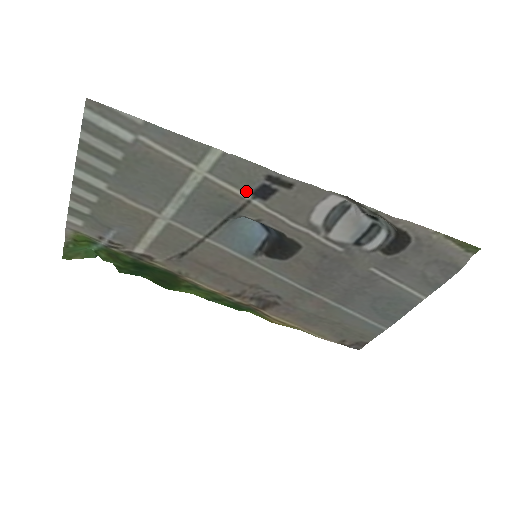
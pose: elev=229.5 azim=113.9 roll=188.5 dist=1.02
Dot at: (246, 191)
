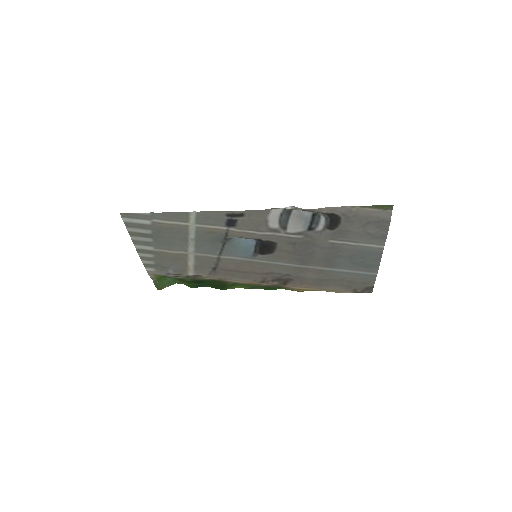
Dot at: (222, 225)
